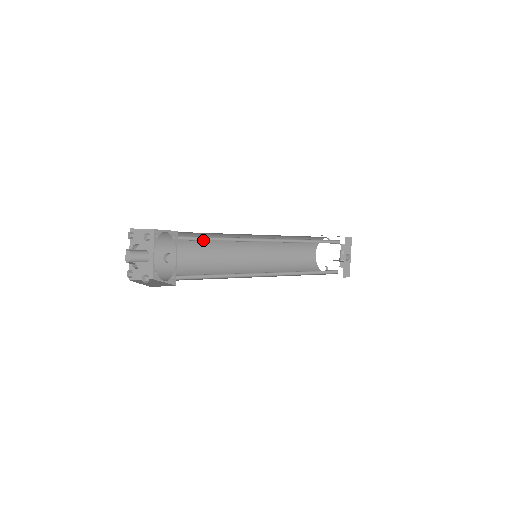
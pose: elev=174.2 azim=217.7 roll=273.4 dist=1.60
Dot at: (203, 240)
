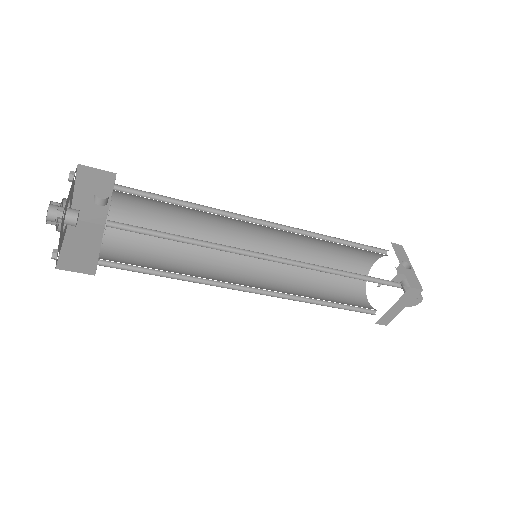
Dot at: (159, 200)
